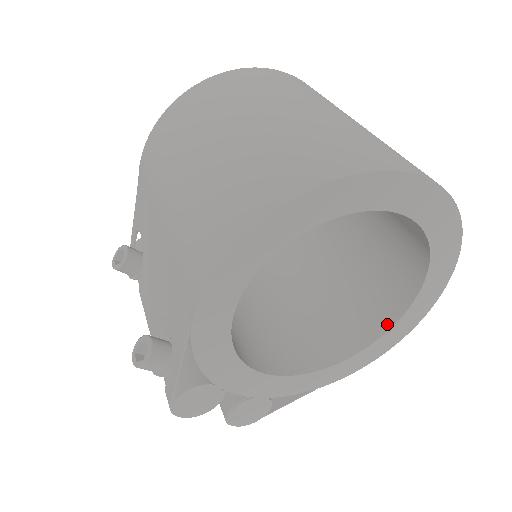
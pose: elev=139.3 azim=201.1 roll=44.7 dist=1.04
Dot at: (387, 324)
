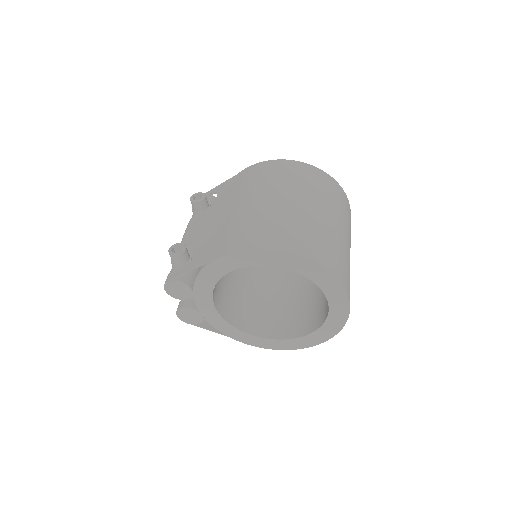
Dot at: (281, 337)
